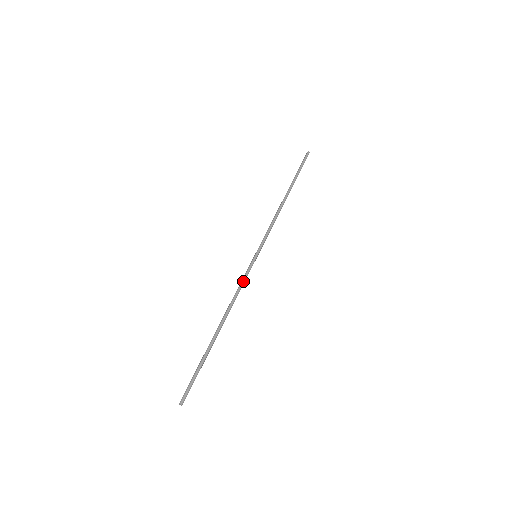
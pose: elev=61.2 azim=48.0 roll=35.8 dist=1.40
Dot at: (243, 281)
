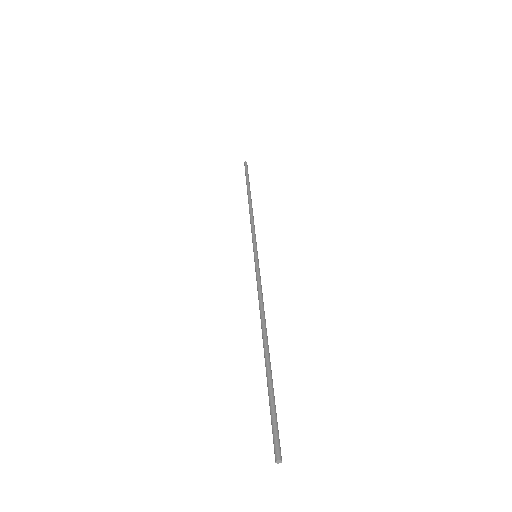
Dot at: occluded
